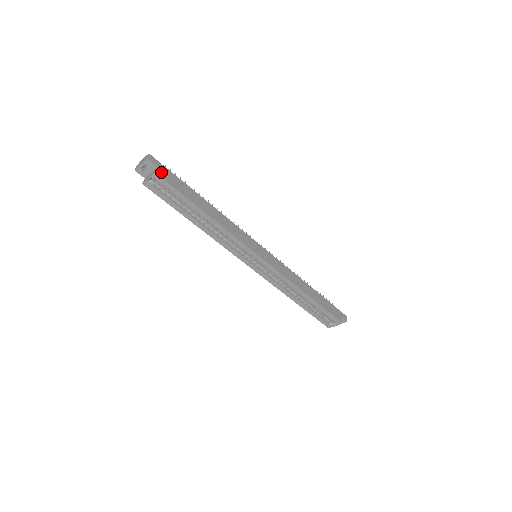
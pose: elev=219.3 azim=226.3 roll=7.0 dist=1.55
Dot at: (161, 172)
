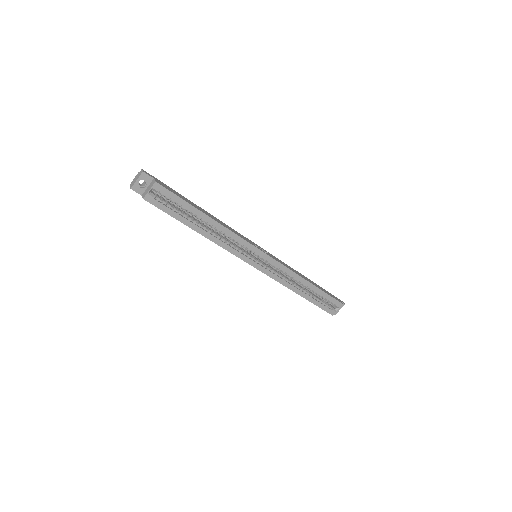
Dot at: (159, 182)
